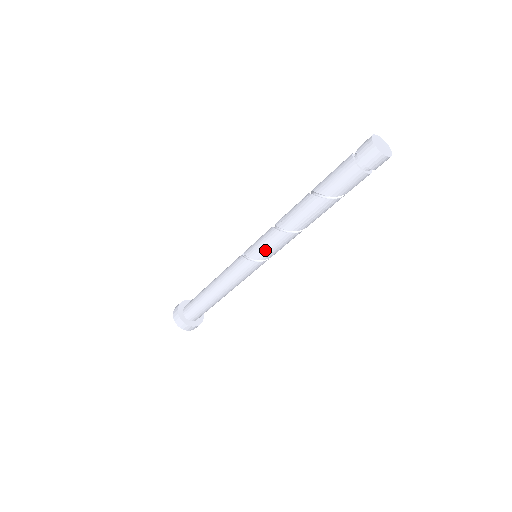
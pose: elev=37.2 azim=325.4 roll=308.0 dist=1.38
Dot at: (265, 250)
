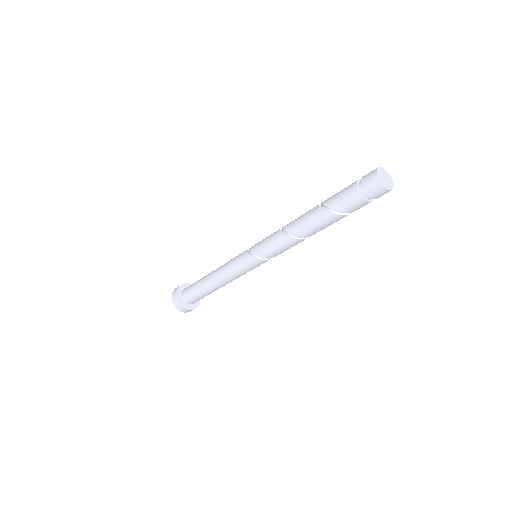
Dot at: (262, 245)
